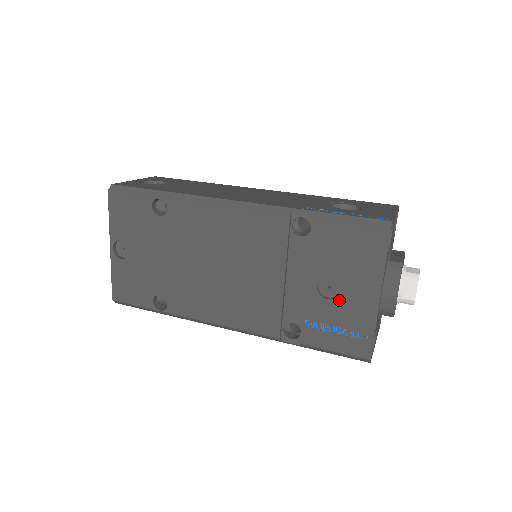
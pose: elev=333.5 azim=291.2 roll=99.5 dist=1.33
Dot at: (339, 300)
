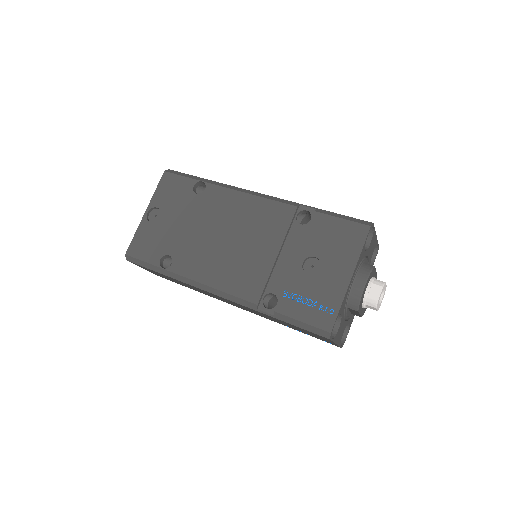
Dot at: (318, 276)
